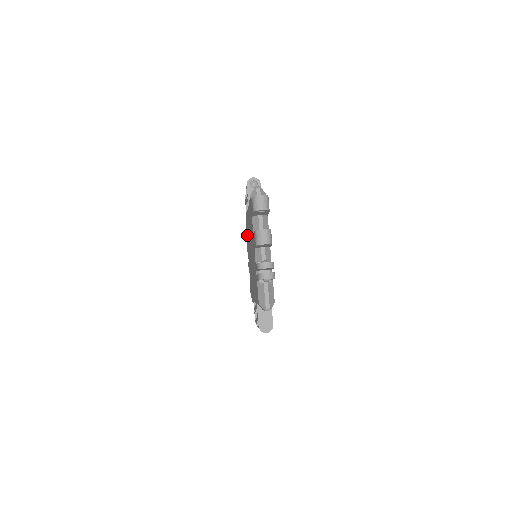
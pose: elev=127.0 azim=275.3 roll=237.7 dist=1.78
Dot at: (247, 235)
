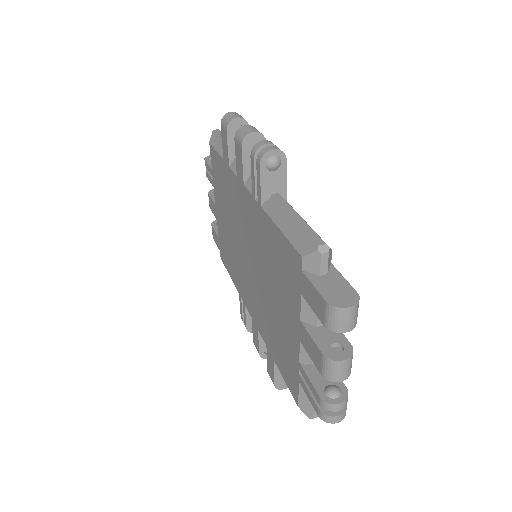
Dot at: (220, 181)
